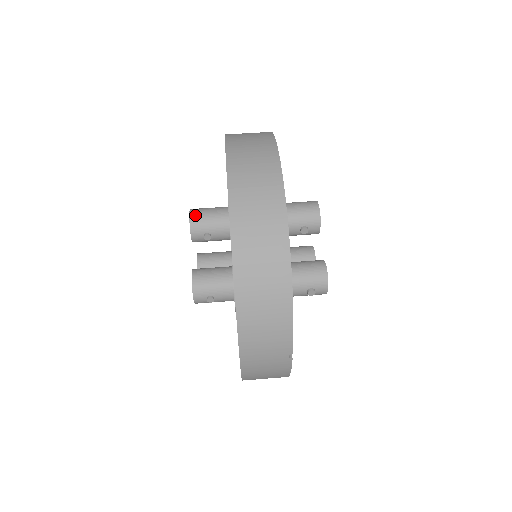
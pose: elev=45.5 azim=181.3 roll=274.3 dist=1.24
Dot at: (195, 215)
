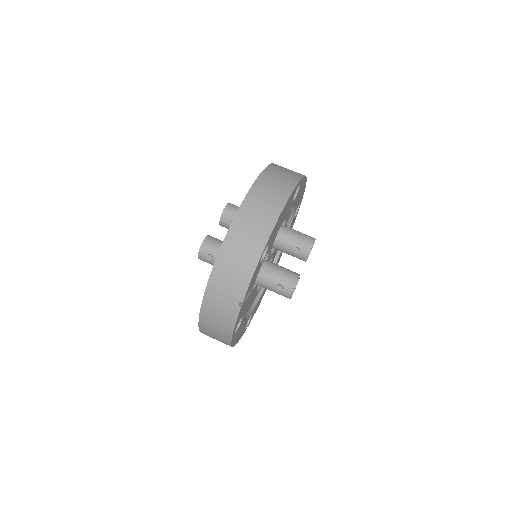
Dot at: (231, 206)
